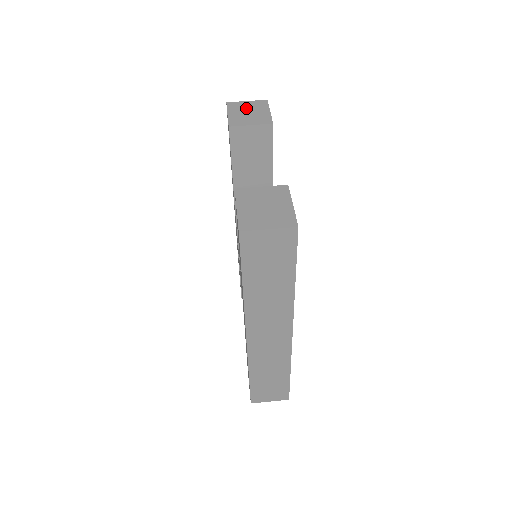
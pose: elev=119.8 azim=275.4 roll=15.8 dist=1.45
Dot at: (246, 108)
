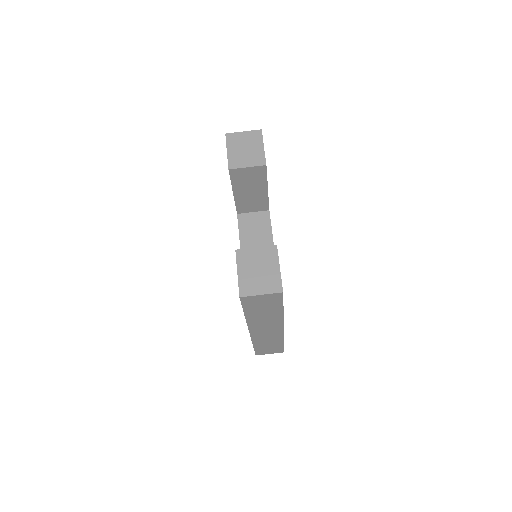
Dot at: (243, 142)
